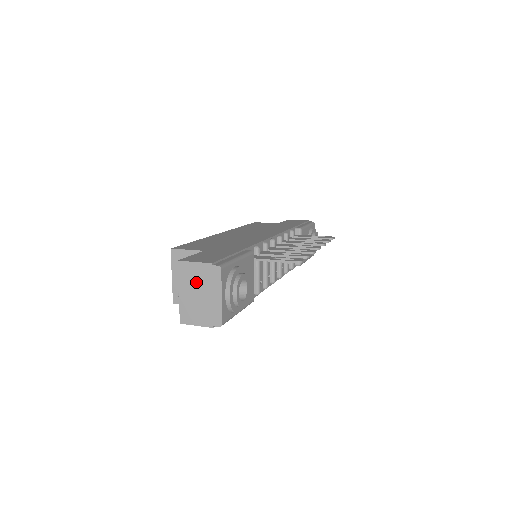
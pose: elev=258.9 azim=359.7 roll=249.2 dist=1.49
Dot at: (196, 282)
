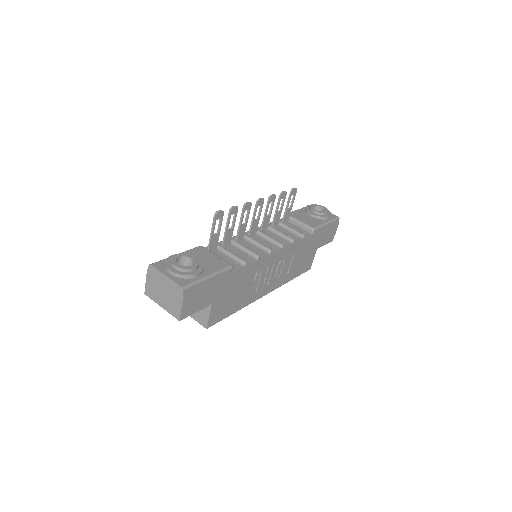
Dot at: (156, 289)
